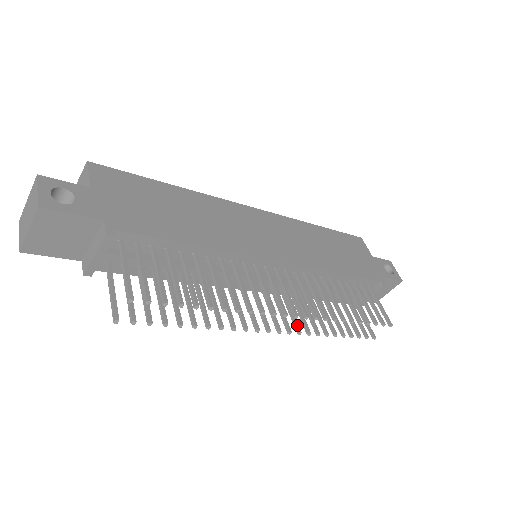
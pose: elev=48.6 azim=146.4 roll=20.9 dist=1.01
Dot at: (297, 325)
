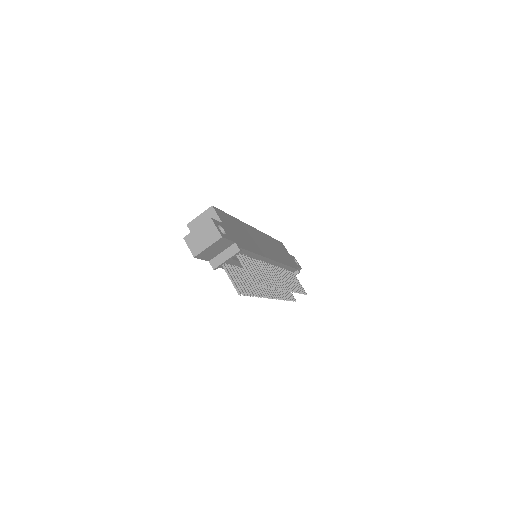
Dot at: (277, 295)
